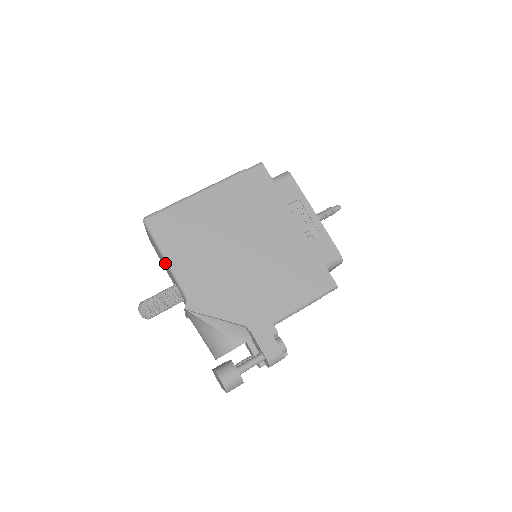
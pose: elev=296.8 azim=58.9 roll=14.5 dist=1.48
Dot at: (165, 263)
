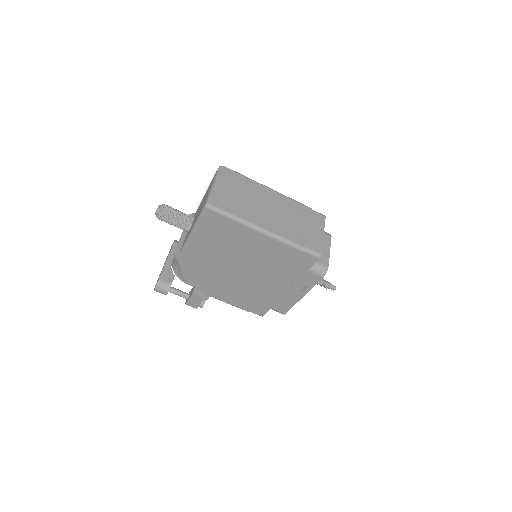
Dot at: (191, 229)
